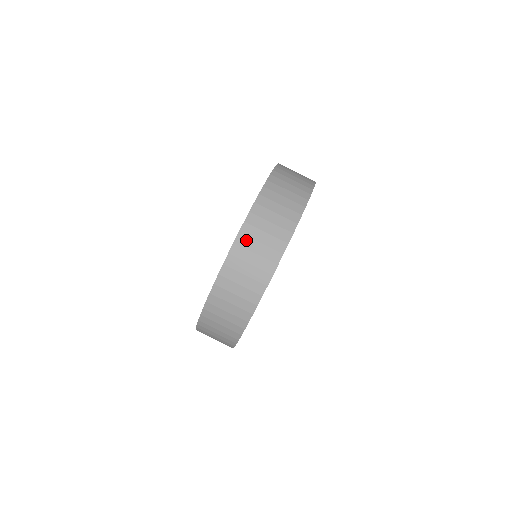
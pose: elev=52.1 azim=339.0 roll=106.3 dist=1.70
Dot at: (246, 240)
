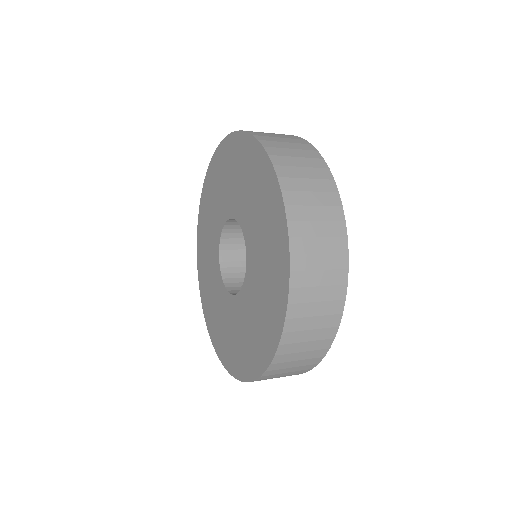
Dot at: (298, 211)
